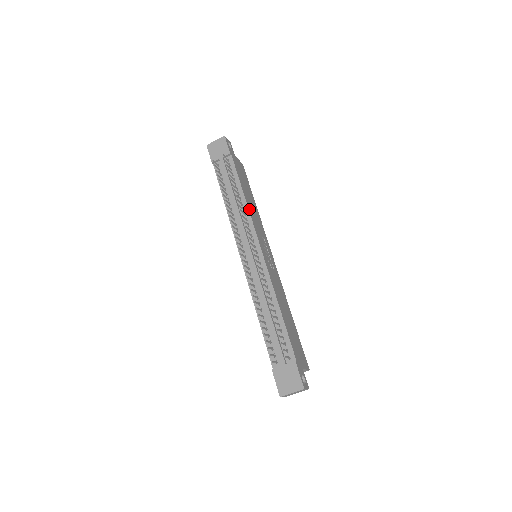
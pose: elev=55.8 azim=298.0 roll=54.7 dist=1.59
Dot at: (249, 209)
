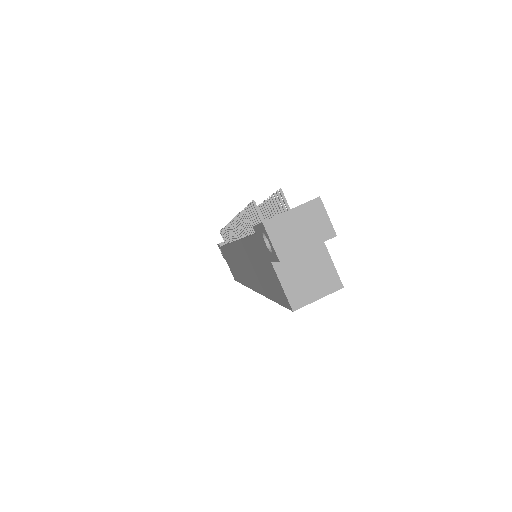
Dot at: occluded
